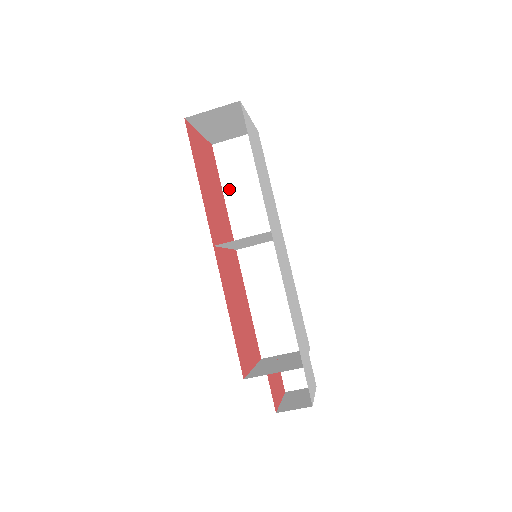
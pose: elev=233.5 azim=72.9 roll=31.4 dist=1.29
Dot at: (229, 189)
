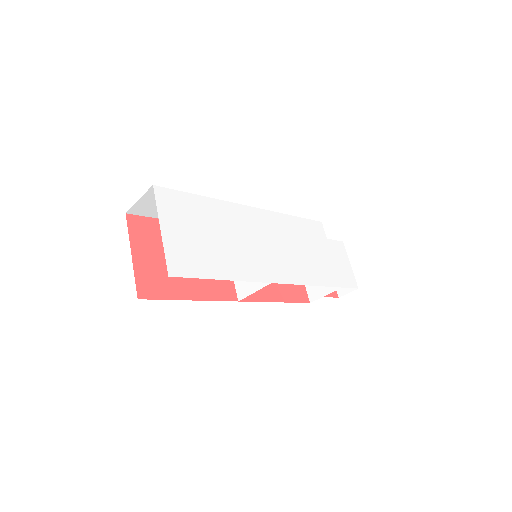
Dot at: occluded
